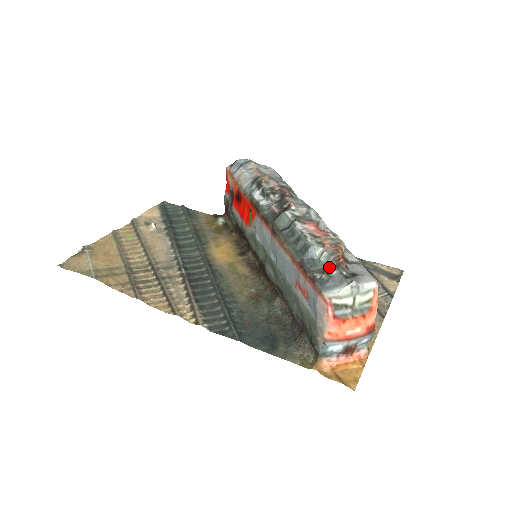
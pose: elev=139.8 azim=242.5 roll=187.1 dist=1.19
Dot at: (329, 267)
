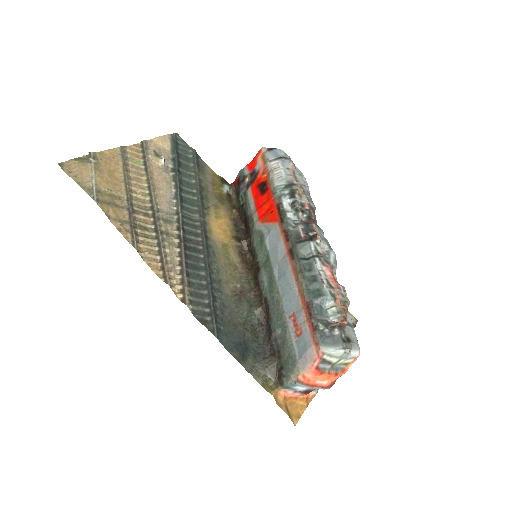
Dot at: (333, 323)
